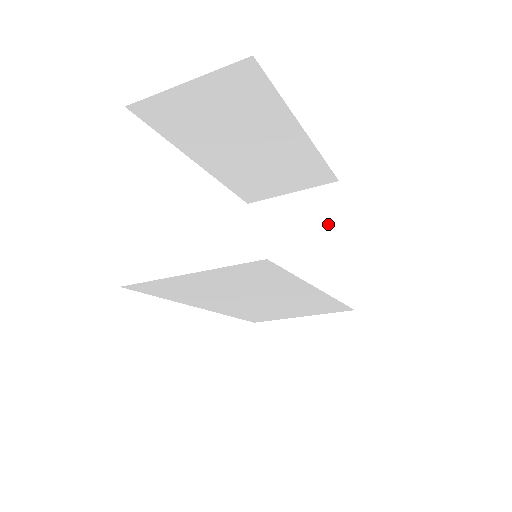
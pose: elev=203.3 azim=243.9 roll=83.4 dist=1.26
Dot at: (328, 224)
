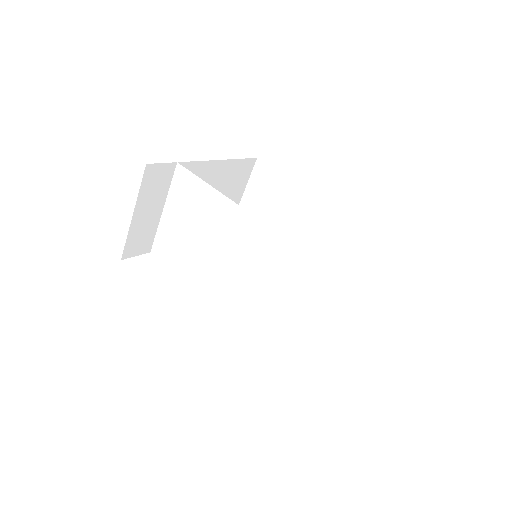
Dot at: occluded
